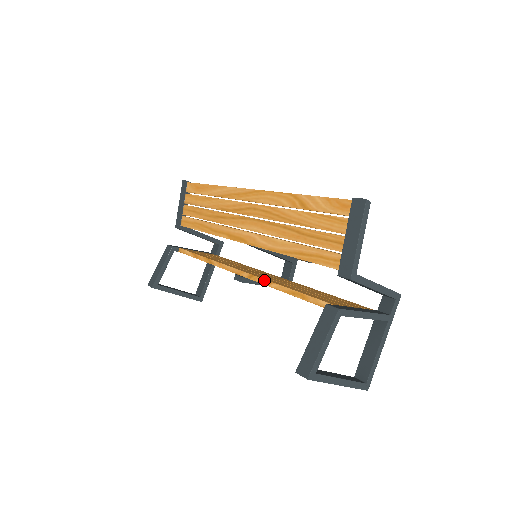
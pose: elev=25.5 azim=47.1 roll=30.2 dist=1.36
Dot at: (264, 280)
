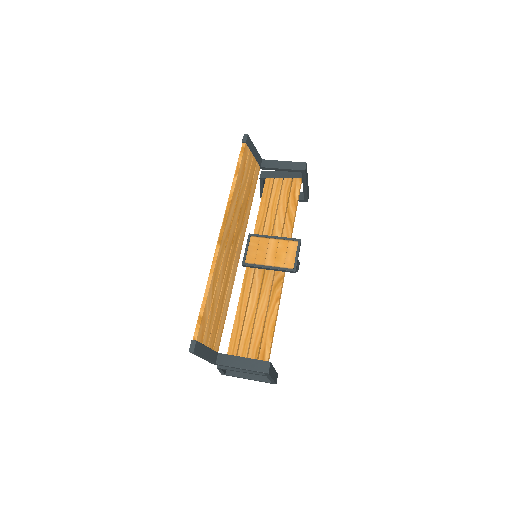
Dot at: (241, 291)
